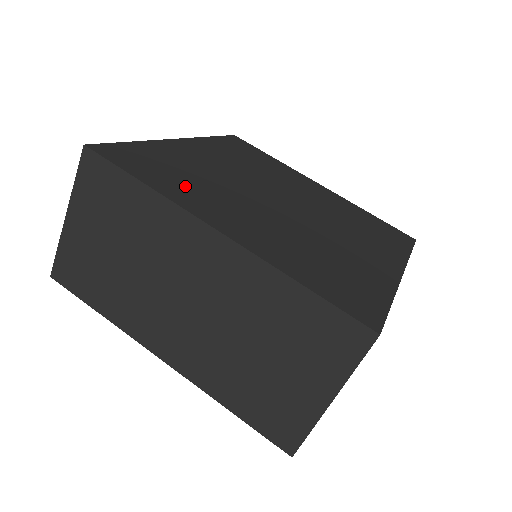
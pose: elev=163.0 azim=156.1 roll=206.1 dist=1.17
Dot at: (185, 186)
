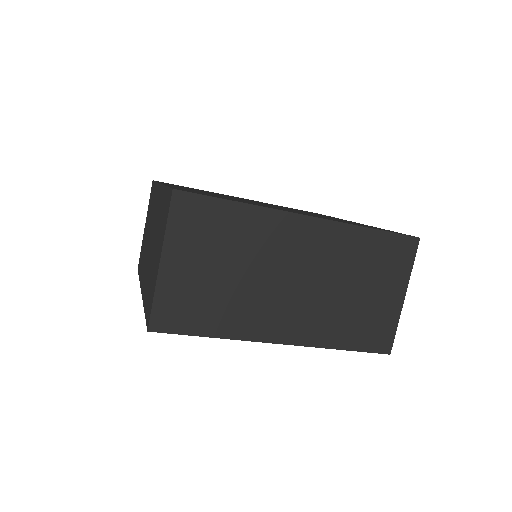
Dot at: occluded
